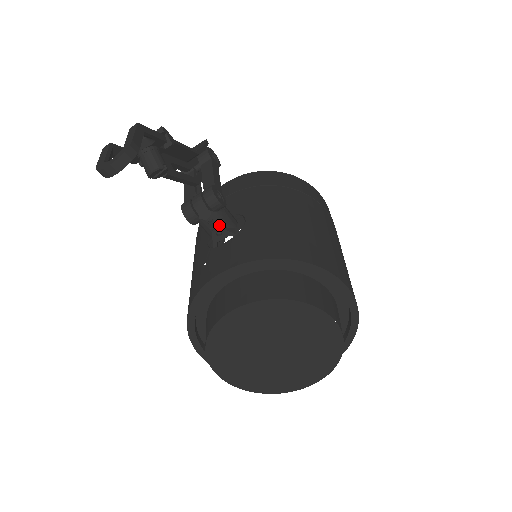
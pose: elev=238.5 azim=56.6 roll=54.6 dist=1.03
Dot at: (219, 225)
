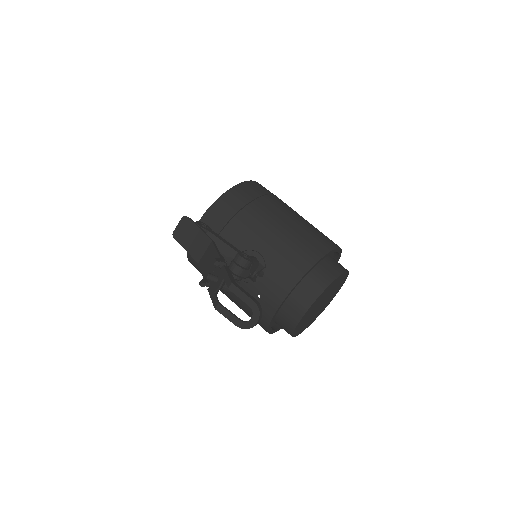
Dot at: (254, 271)
